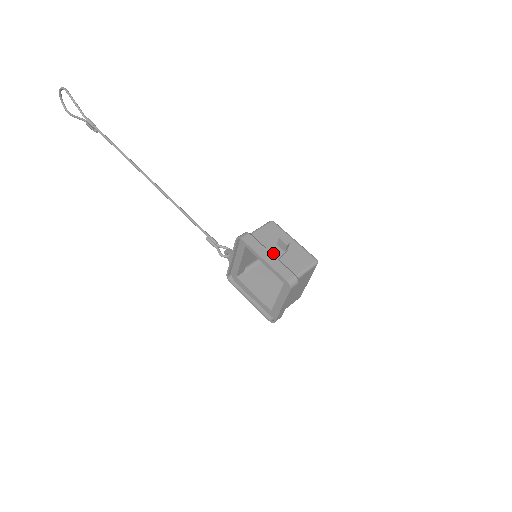
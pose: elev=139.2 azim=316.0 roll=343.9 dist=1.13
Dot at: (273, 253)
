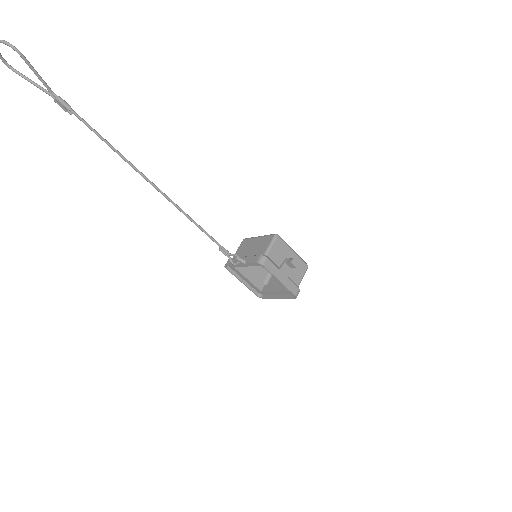
Dot at: (284, 272)
